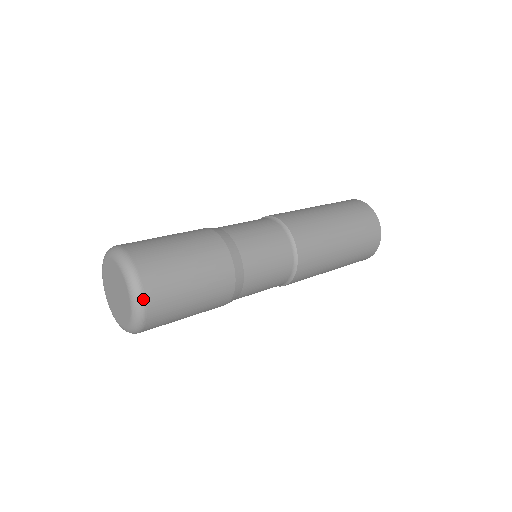
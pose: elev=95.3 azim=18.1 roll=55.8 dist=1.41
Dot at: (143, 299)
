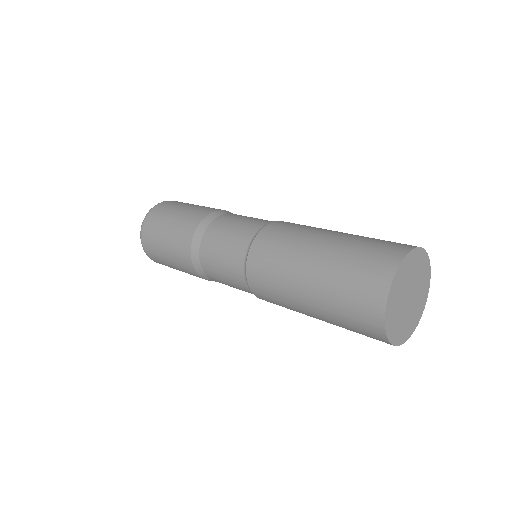
Dot at: (147, 215)
